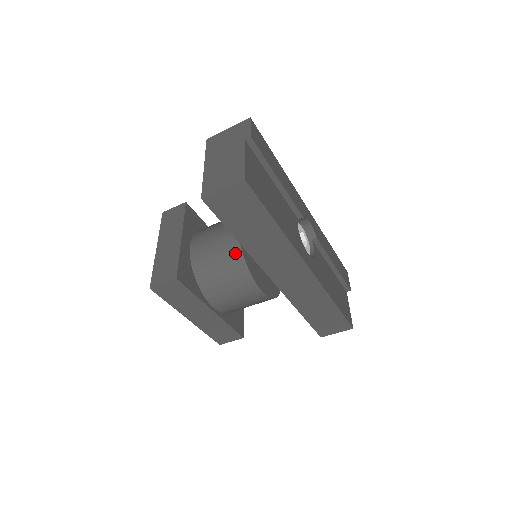
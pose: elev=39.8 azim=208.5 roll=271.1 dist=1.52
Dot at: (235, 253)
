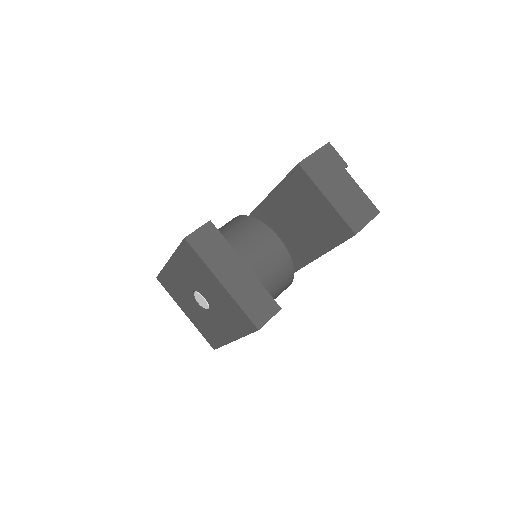
Dot at: (287, 264)
